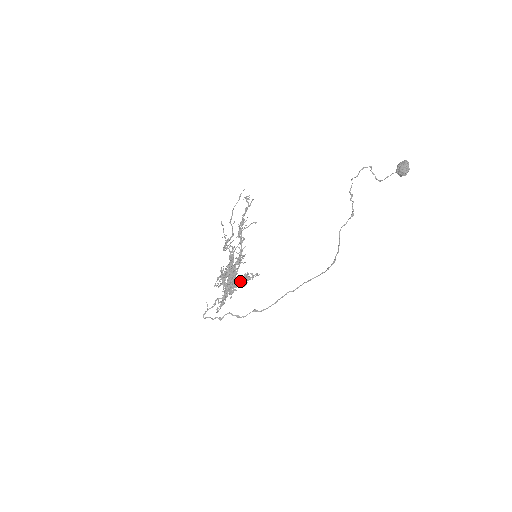
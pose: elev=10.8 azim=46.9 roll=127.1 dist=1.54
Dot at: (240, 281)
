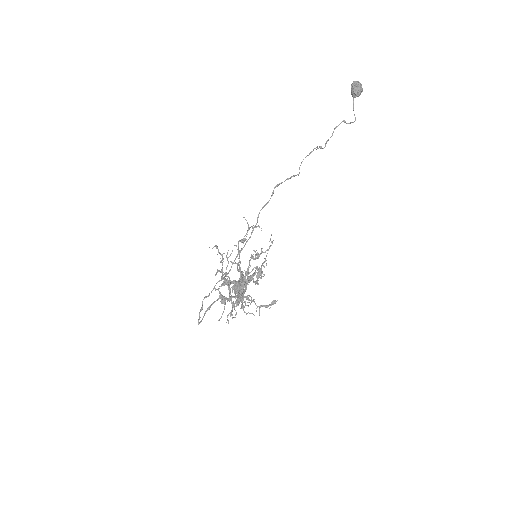
Dot at: (246, 286)
